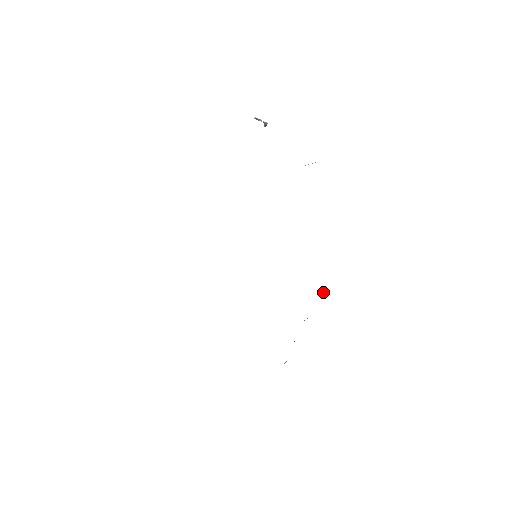
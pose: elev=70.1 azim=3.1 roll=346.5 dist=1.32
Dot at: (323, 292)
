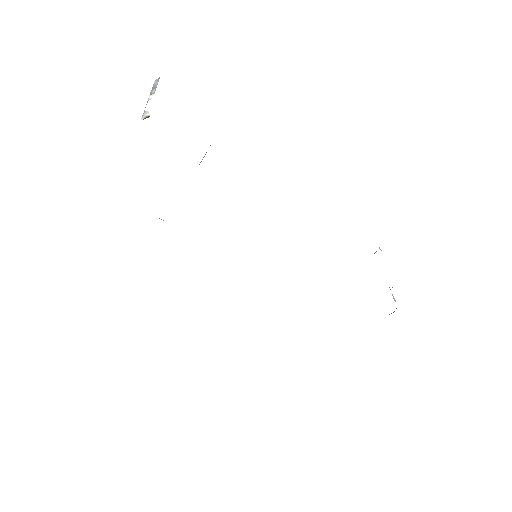
Dot at: occluded
